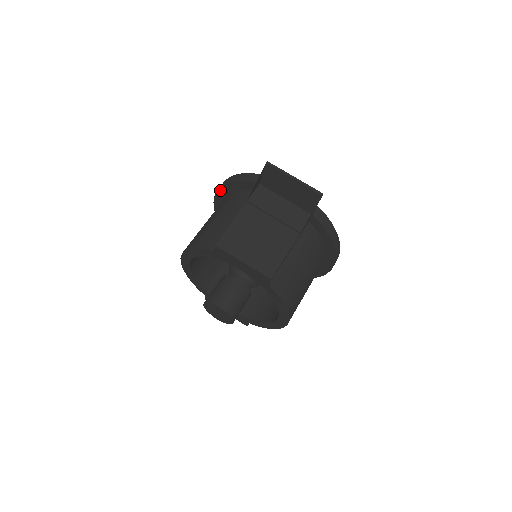
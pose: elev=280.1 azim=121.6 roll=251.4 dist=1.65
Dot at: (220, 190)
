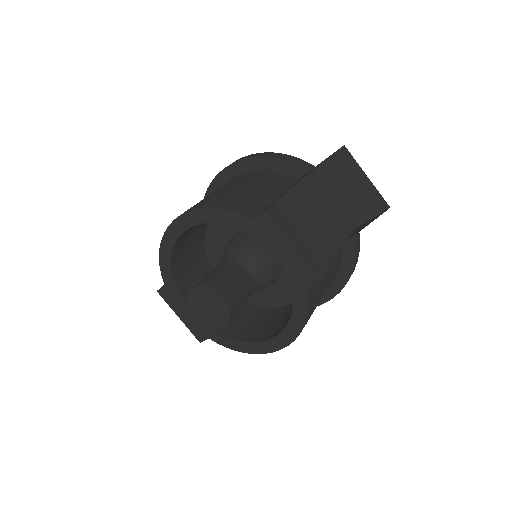
Dot at: (240, 163)
